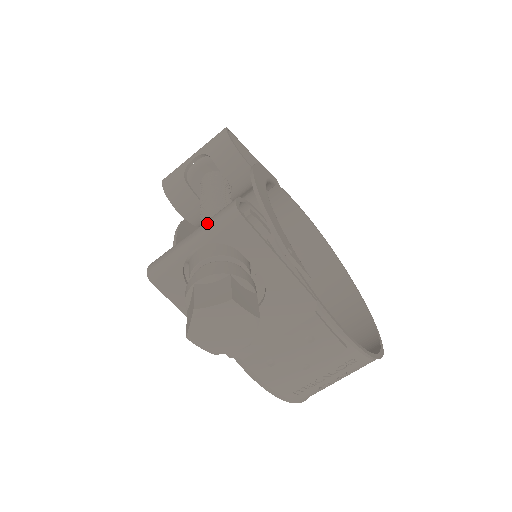
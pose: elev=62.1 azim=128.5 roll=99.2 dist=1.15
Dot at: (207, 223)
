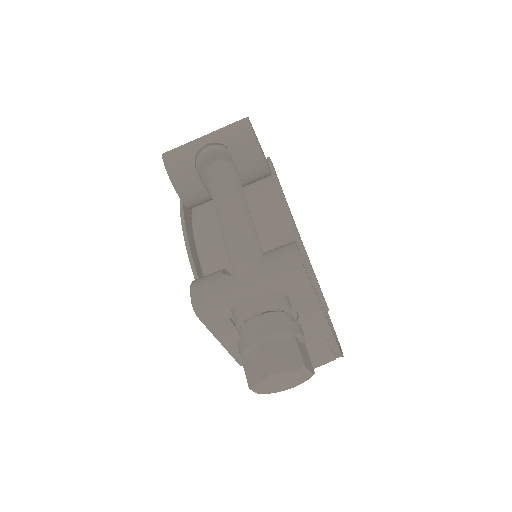
Dot at: (267, 271)
